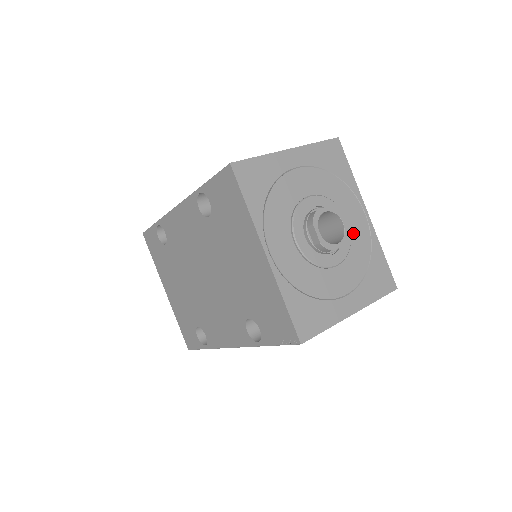
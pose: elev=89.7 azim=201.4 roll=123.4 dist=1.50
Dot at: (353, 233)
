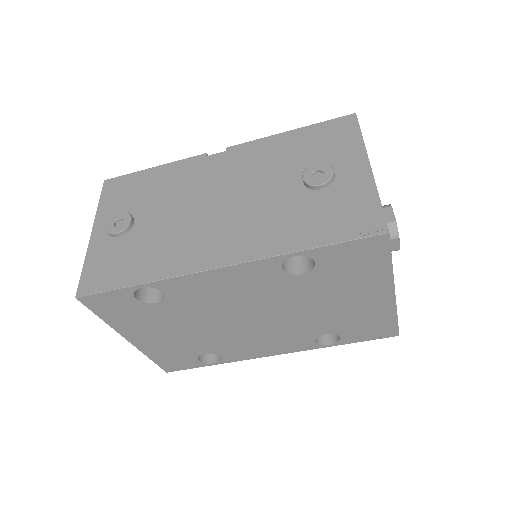
Dot at: occluded
